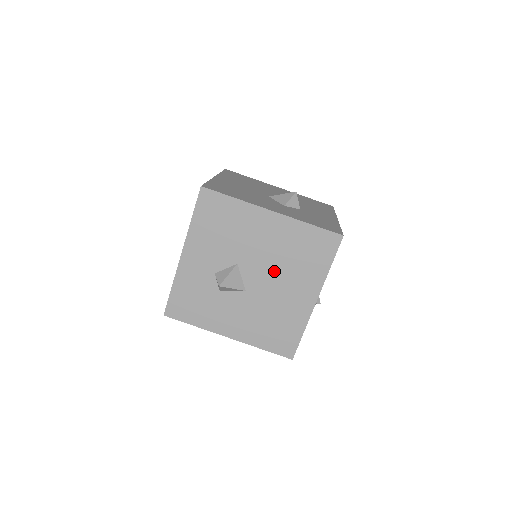
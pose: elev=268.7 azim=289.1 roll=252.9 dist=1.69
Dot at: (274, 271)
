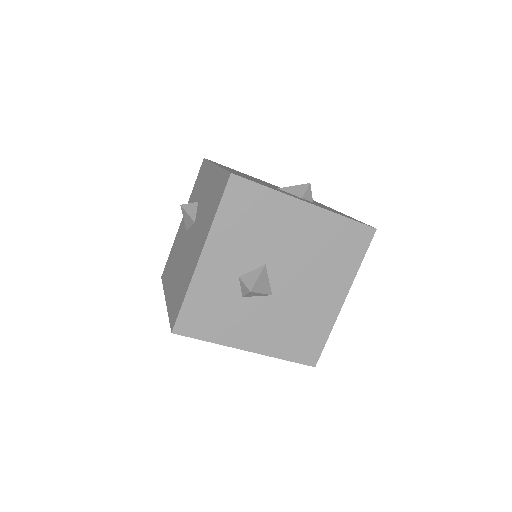
Dot at: (304, 270)
